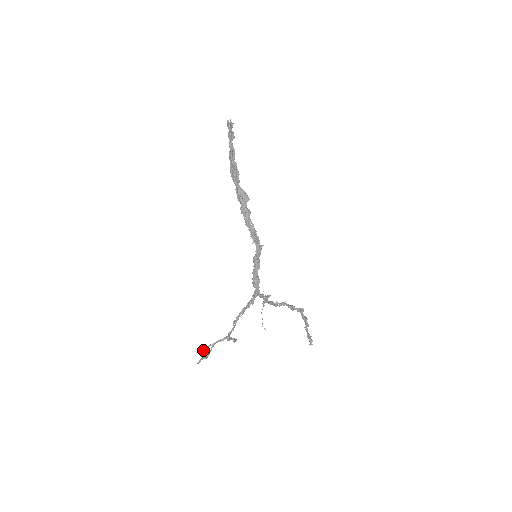
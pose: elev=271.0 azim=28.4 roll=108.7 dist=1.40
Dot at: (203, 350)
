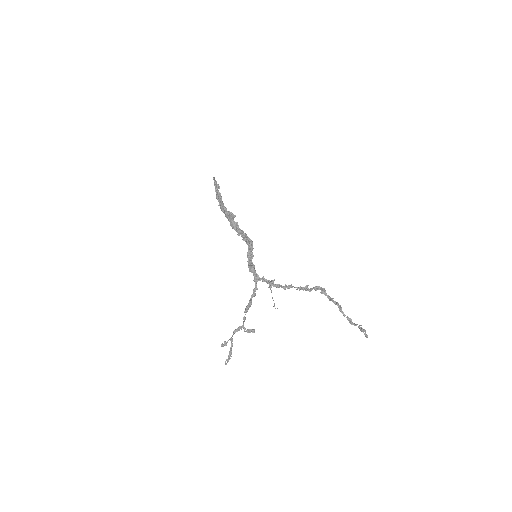
Dot at: (222, 346)
